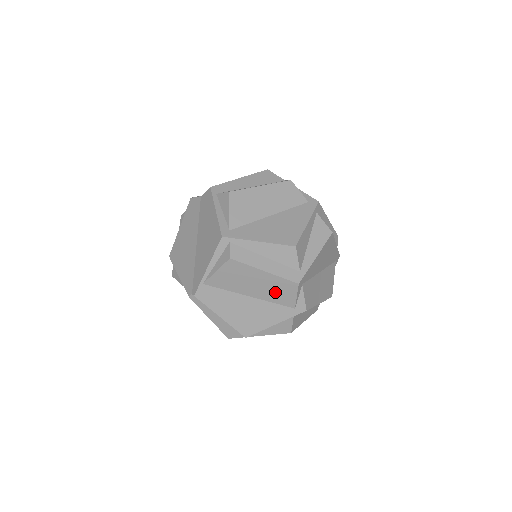
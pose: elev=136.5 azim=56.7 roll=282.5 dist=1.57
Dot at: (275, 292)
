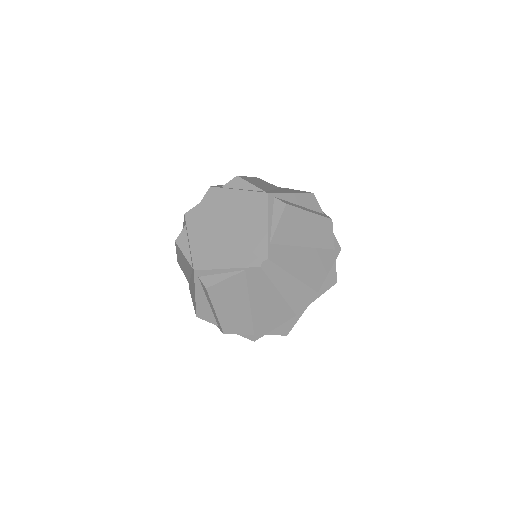
Dot at: (320, 235)
